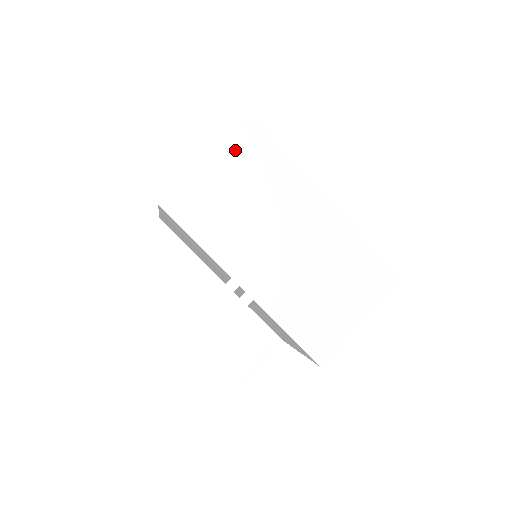
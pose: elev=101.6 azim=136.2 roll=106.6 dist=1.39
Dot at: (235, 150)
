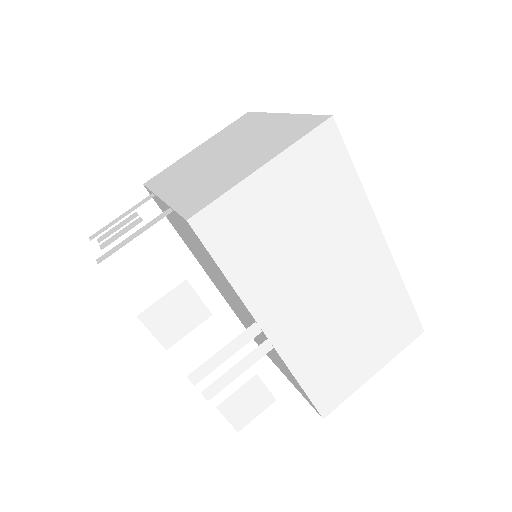
Dot at: (301, 160)
